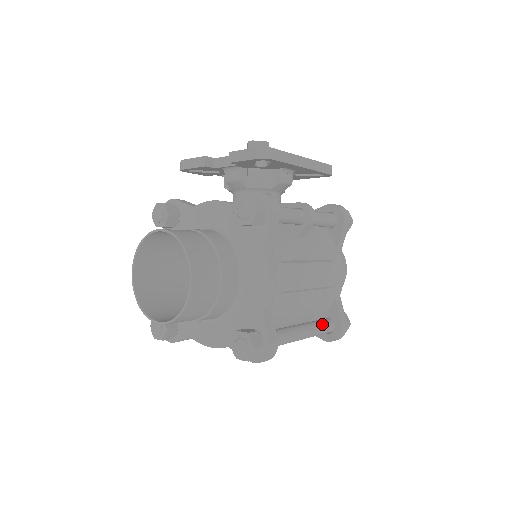
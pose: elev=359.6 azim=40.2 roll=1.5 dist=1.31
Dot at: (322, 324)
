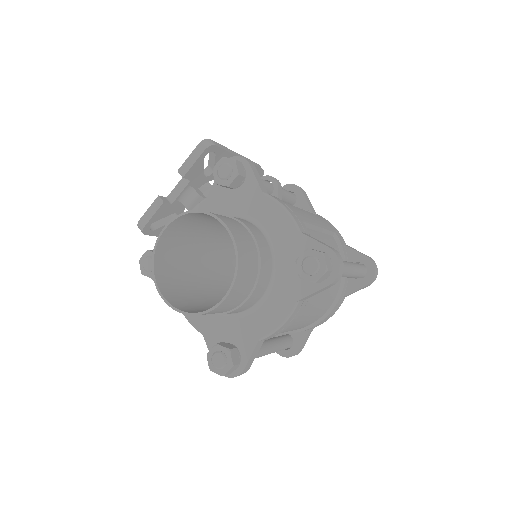
Dot at: occluded
